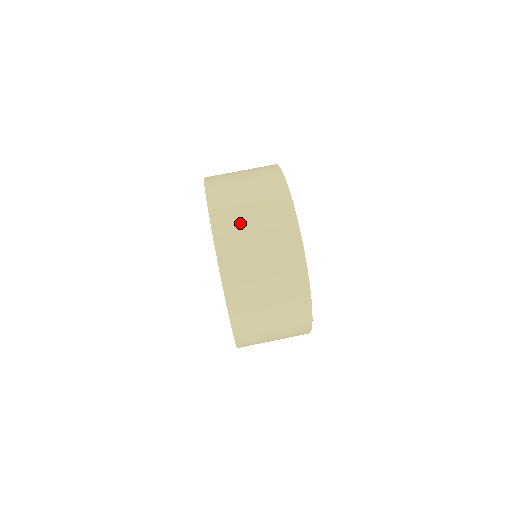
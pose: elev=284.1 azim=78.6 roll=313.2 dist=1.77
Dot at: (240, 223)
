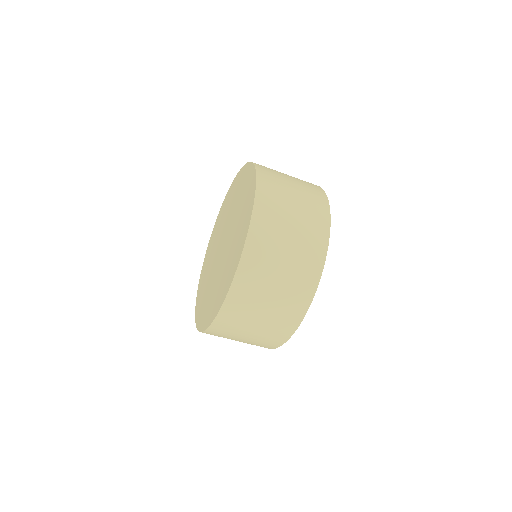
Dot at: (256, 299)
